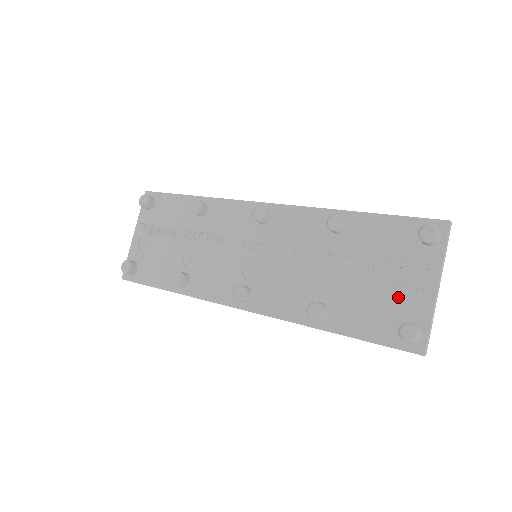
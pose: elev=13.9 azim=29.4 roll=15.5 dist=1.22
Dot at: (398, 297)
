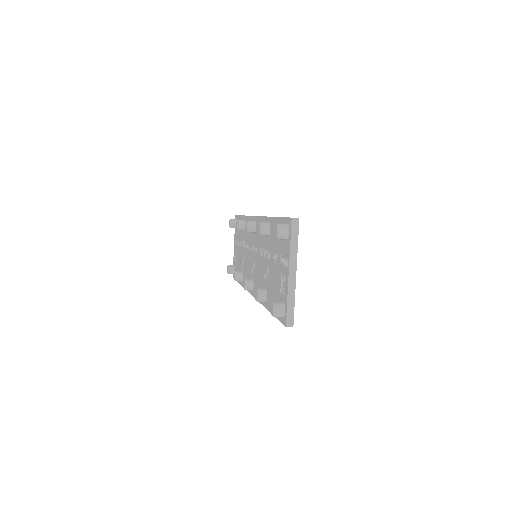
Dot at: (280, 282)
